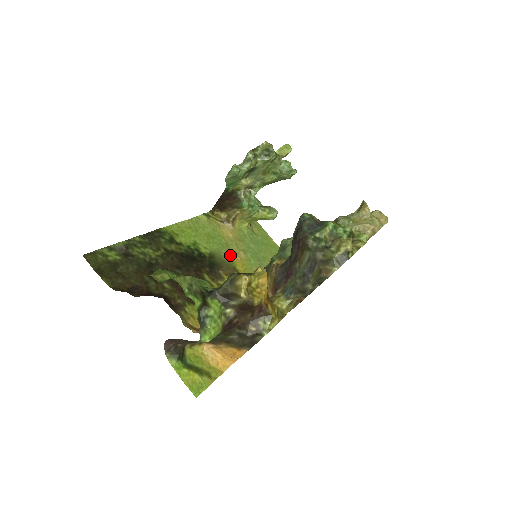
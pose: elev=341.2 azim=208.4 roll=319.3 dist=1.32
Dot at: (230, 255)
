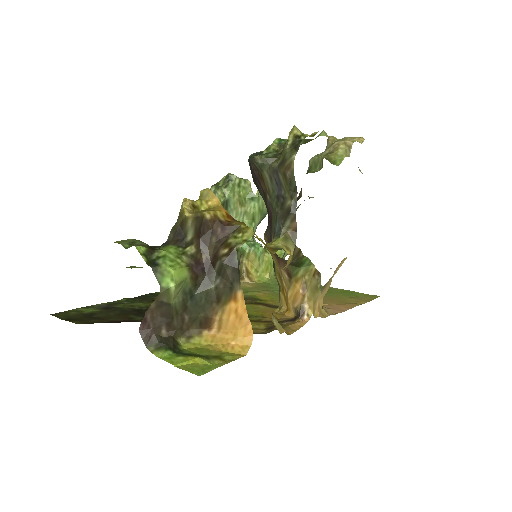
Dot at: (249, 294)
